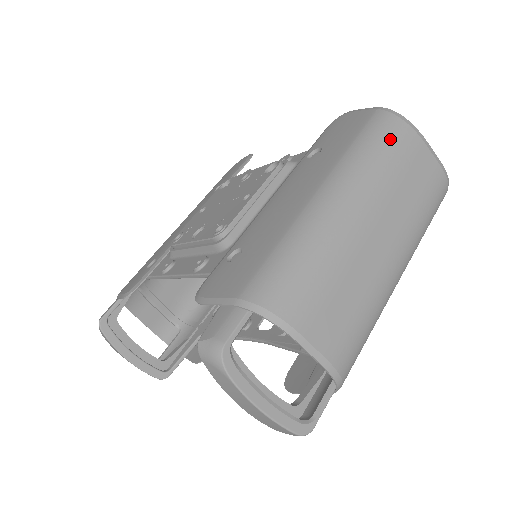
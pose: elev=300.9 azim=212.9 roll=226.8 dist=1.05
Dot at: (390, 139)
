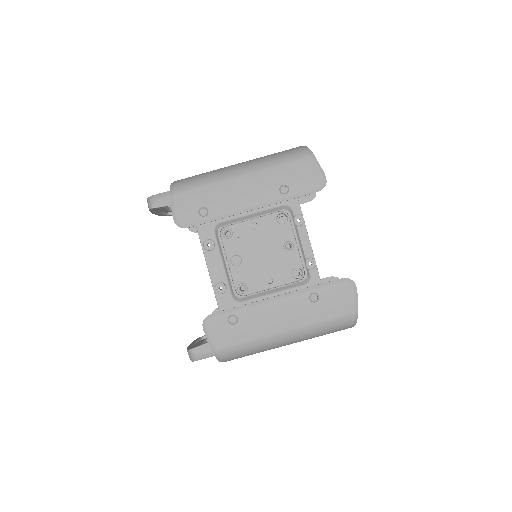
Dot at: (337, 329)
